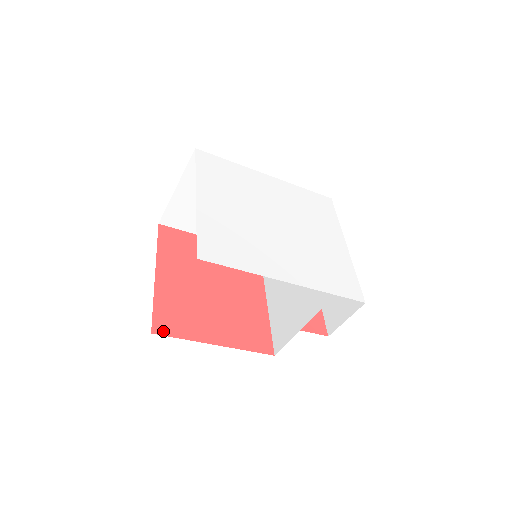
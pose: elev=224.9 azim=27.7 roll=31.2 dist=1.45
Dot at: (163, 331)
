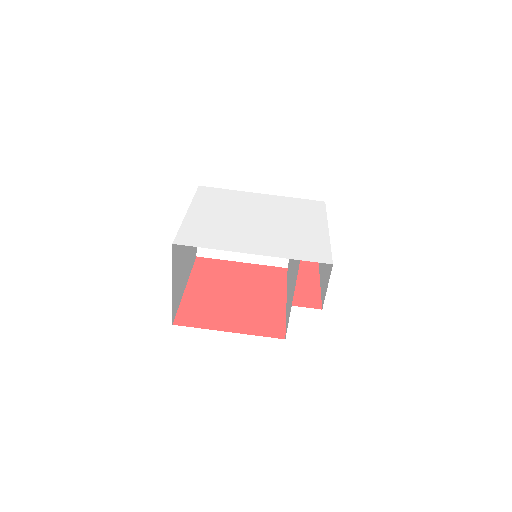
Dot at: (183, 323)
